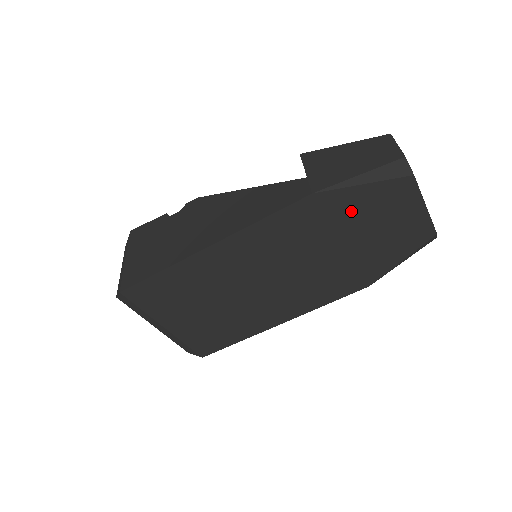
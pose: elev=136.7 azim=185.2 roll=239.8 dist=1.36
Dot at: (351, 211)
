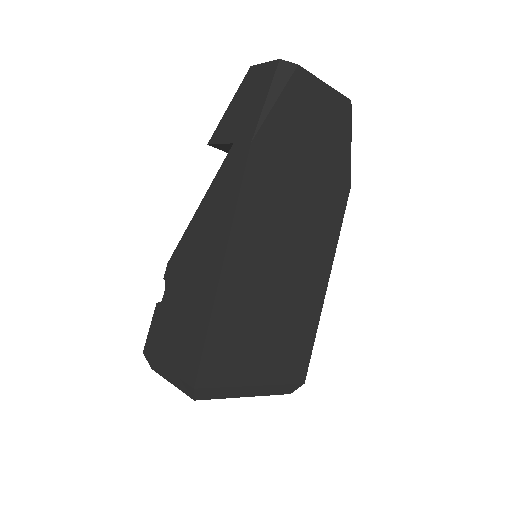
Dot at: (287, 133)
